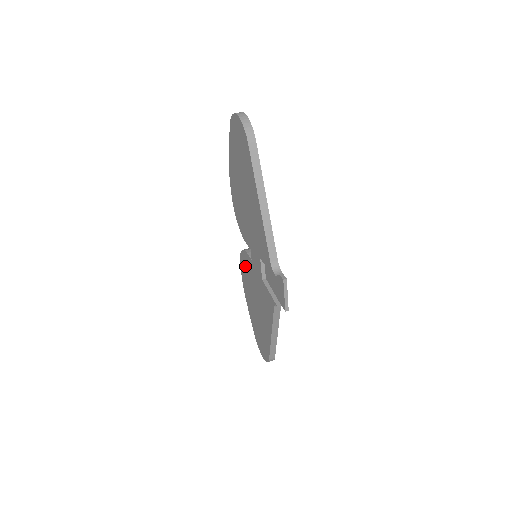
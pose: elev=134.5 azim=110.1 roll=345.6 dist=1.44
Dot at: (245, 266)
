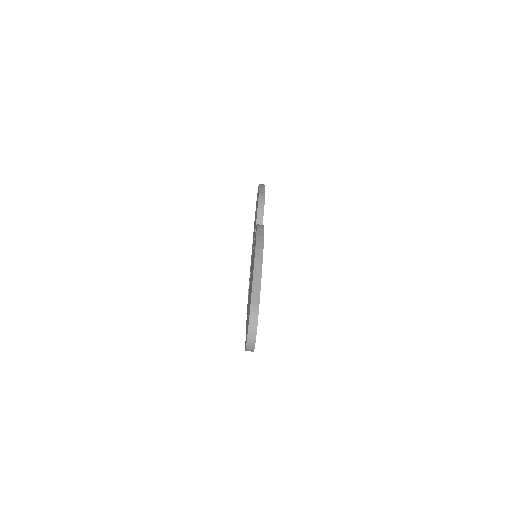
Dot at: (256, 216)
